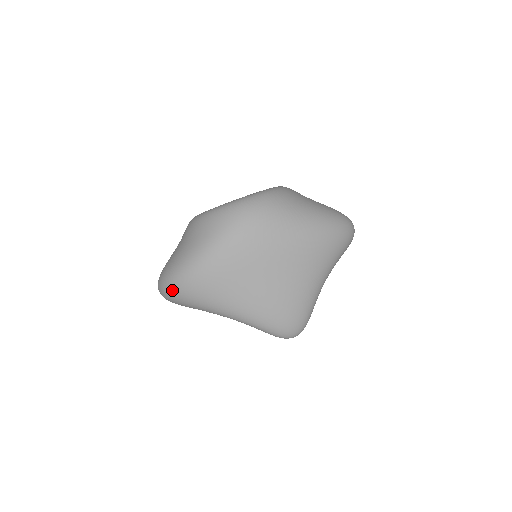
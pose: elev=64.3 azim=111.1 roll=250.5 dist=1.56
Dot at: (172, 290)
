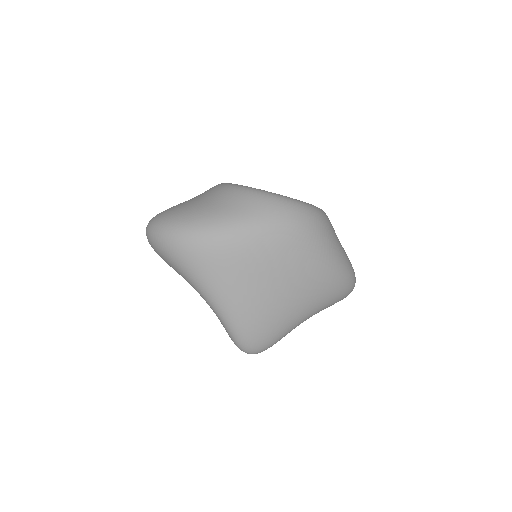
Dot at: (171, 239)
